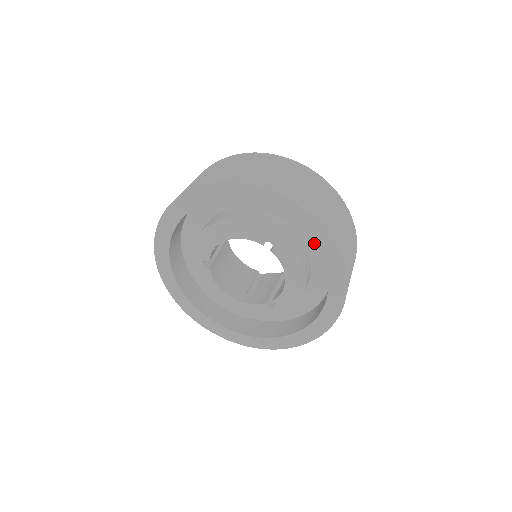
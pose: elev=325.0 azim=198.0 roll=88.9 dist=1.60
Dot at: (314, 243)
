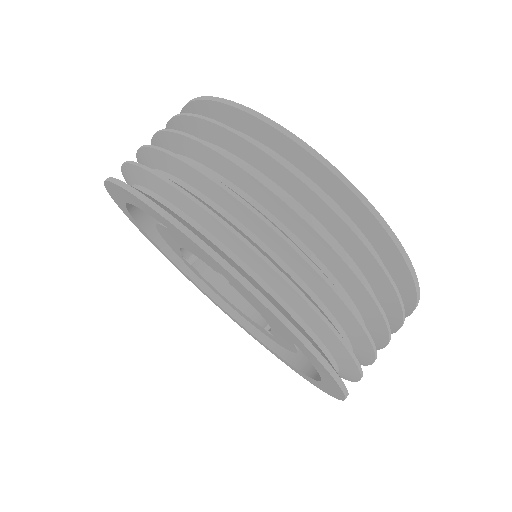
Dot at: (262, 310)
